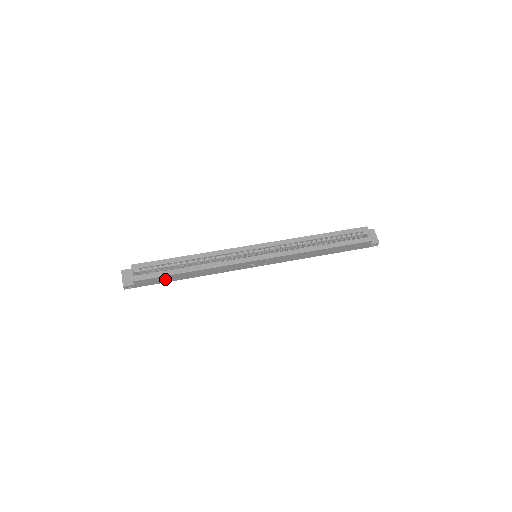
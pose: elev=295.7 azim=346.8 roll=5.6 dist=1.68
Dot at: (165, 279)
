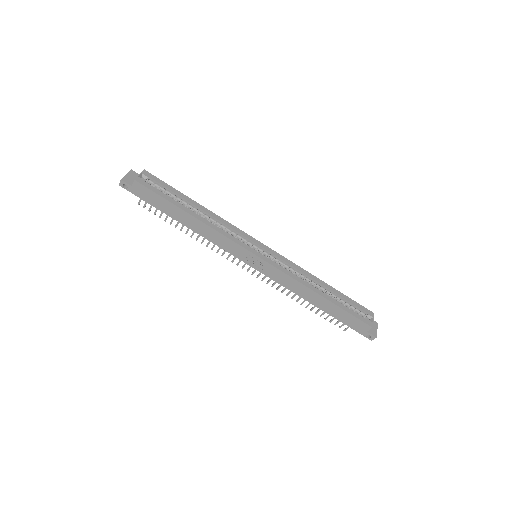
Dot at: (162, 204)
